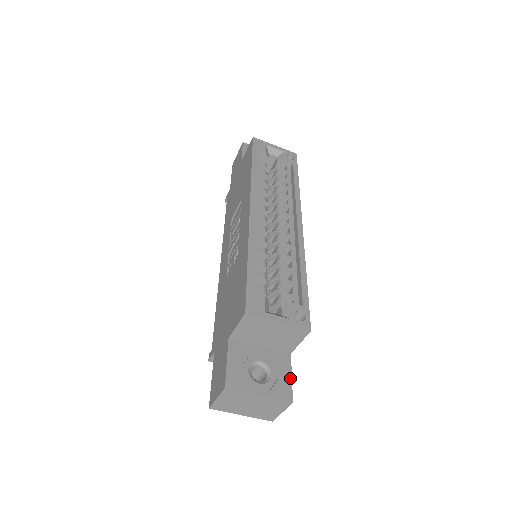
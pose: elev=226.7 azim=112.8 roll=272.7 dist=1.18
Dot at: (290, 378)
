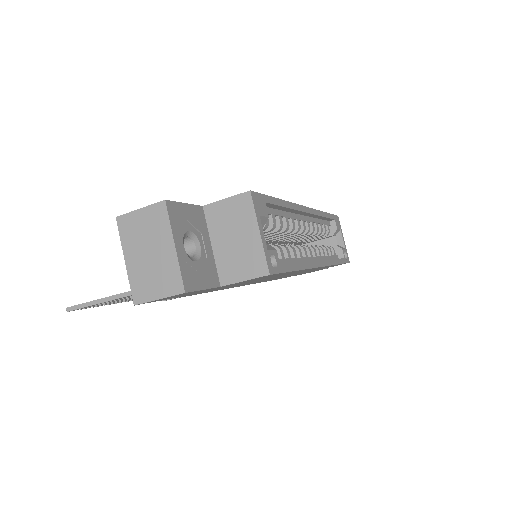
Dot at: (203, 287)
